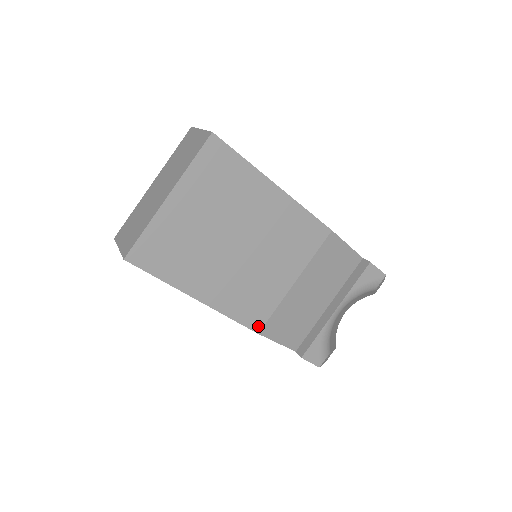
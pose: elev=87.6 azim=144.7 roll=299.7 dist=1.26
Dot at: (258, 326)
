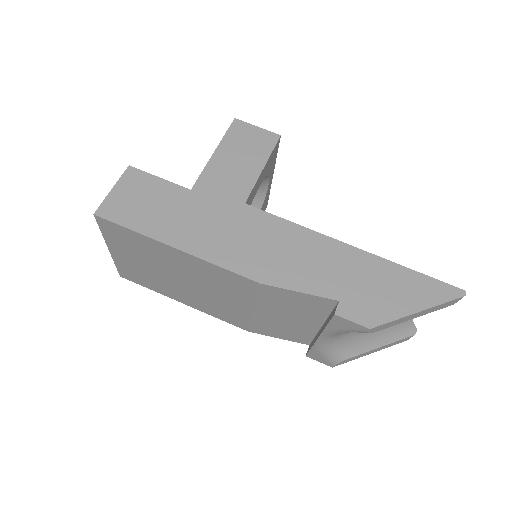
Dot at: (244, 327)
